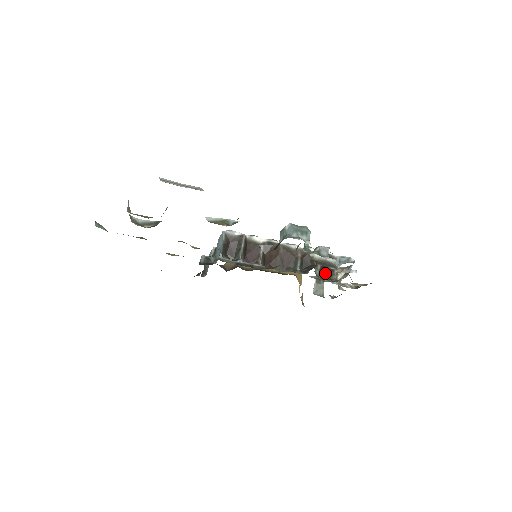
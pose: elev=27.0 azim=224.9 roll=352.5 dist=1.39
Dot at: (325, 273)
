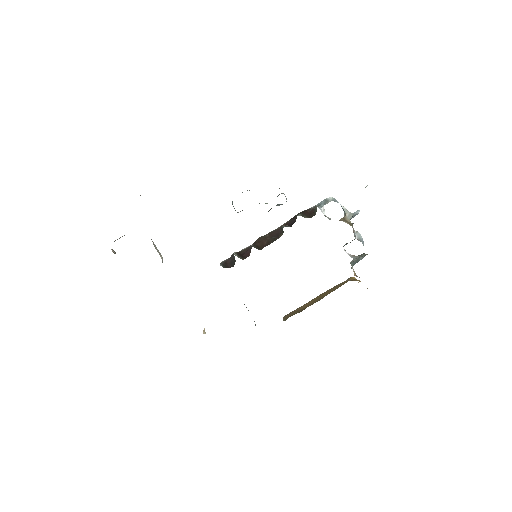
Dot at: (312, 216)
